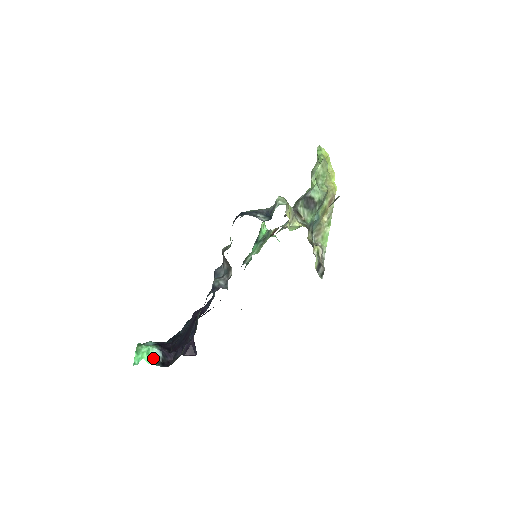
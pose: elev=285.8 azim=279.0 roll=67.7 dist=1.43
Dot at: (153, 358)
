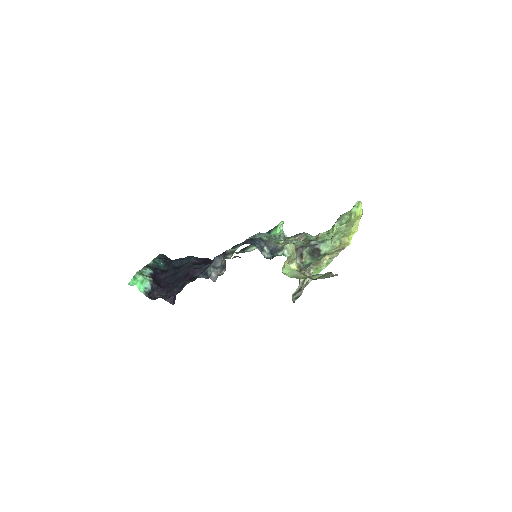
Dot at: (144, 287)
